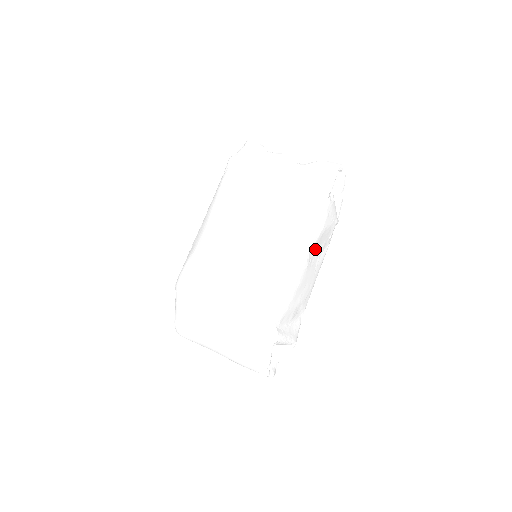
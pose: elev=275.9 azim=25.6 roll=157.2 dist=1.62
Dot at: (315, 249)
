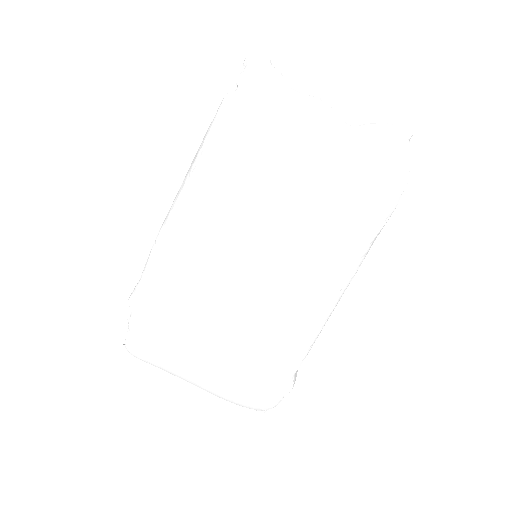
Dot at: occluded
